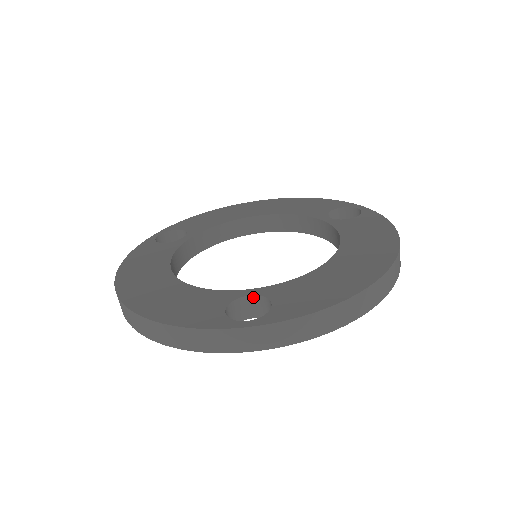
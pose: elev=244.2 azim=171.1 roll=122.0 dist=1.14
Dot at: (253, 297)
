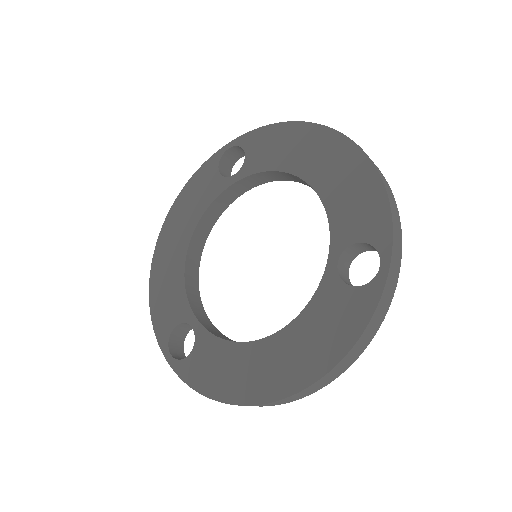
Dot at: (194, 330)
